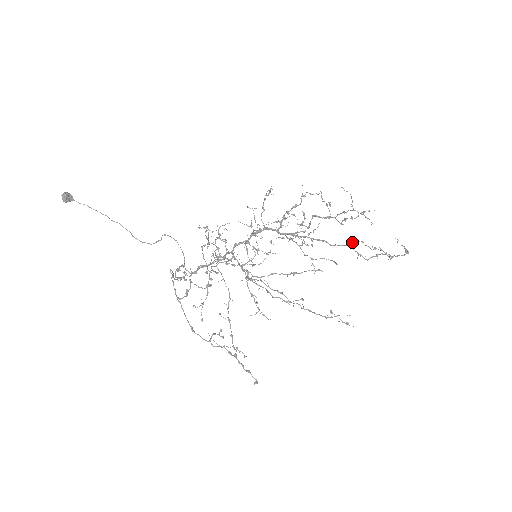
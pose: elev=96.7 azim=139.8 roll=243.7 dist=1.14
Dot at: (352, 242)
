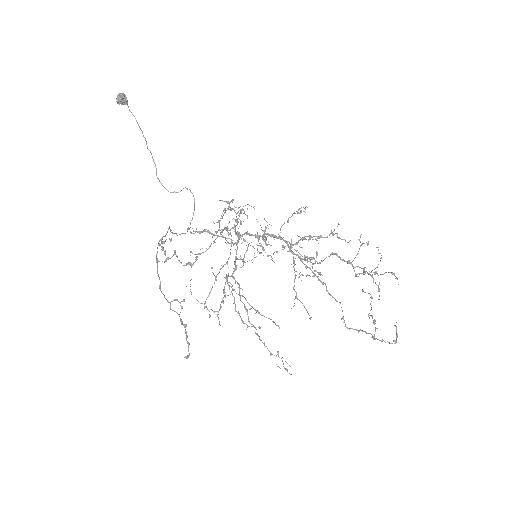
Dot at: (362, 291)
